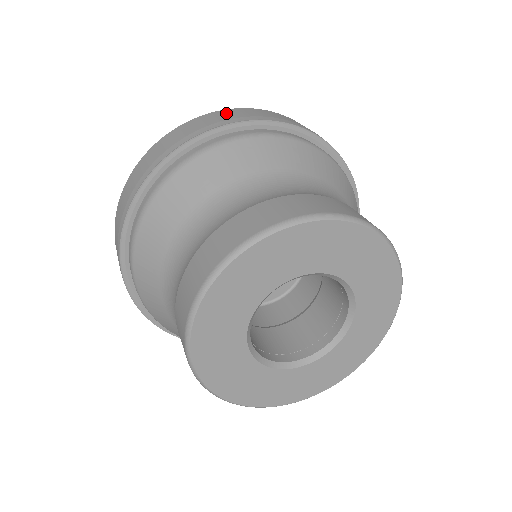
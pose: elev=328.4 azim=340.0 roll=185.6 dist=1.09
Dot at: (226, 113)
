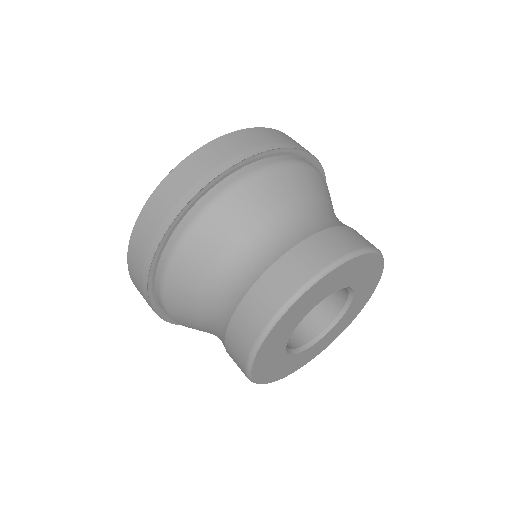
Dot at: (294, 140)
